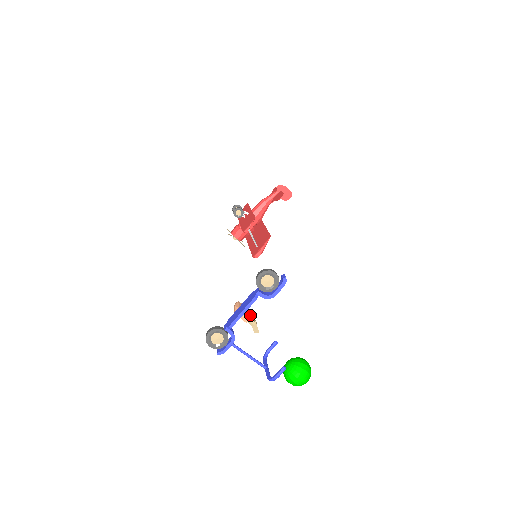
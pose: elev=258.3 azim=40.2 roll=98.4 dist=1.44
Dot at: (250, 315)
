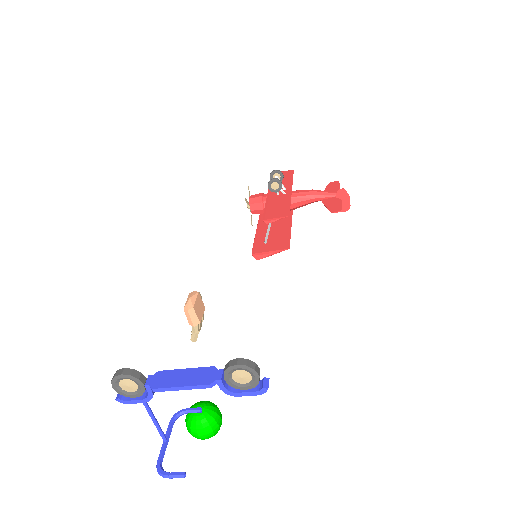
Dot at: (199, 321)
